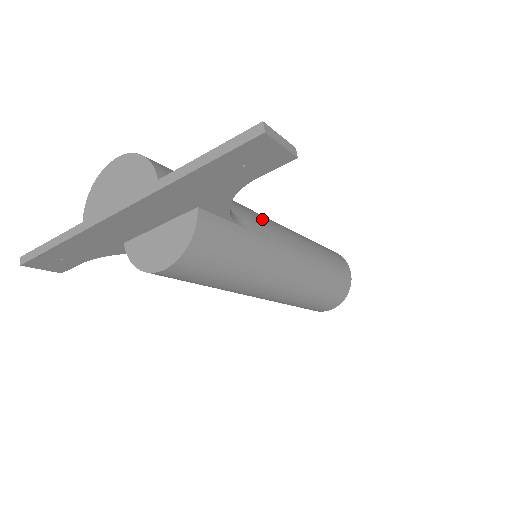
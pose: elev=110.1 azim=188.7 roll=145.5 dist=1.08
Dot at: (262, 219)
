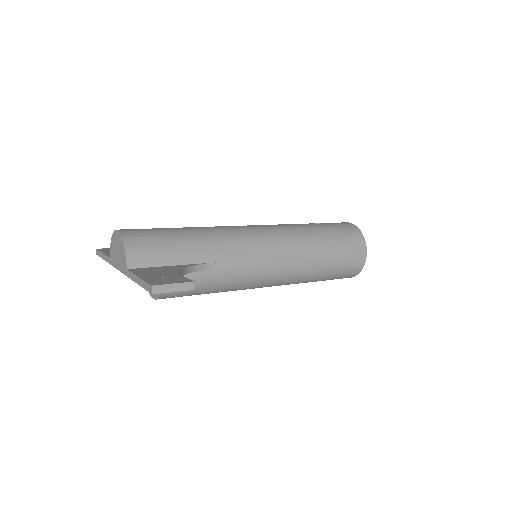
Dot at: (243, 249)
